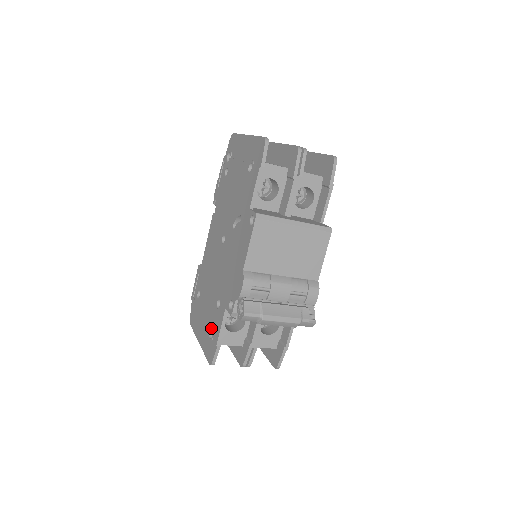
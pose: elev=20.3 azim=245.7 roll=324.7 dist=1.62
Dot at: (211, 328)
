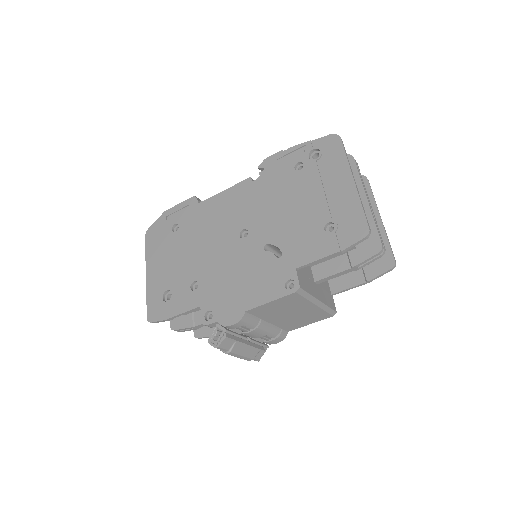
Dot at: (170, 290)
